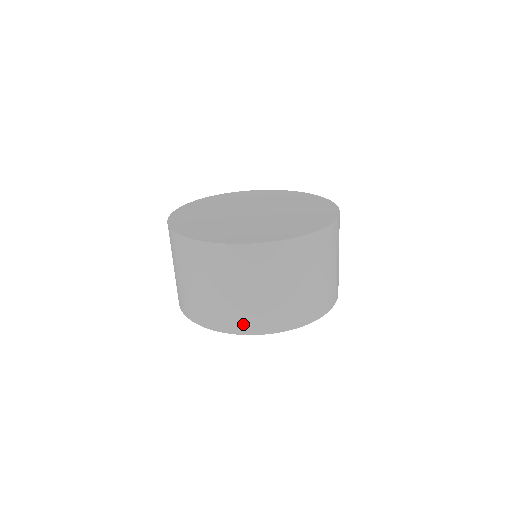
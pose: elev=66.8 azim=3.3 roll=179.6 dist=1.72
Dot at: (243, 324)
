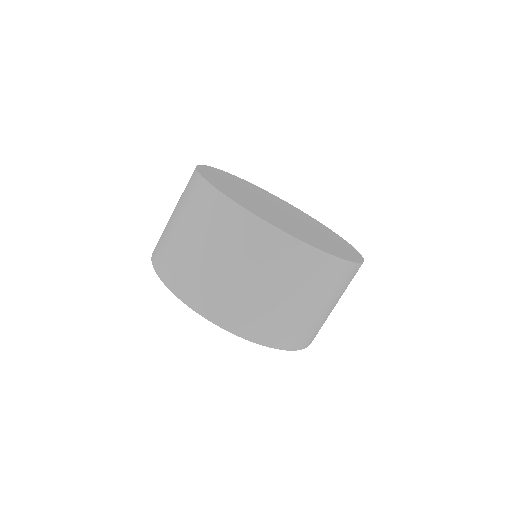
Dot at: (287, 338)
